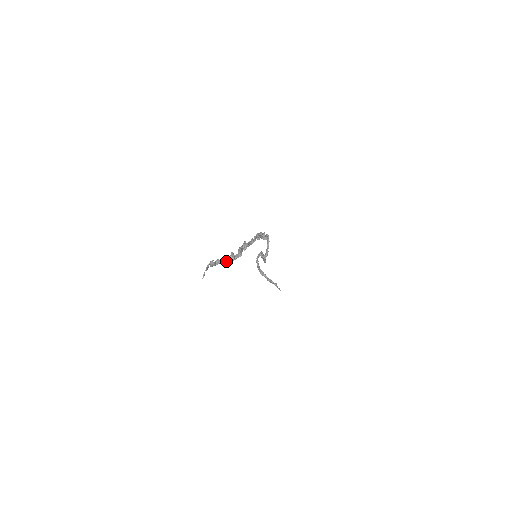
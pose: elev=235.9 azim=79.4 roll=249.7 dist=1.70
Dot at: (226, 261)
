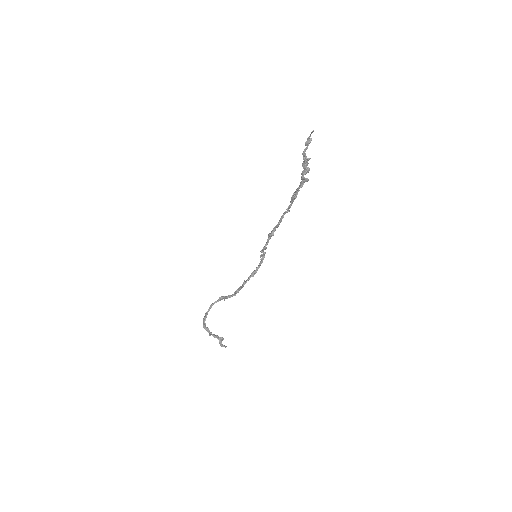
Dot at: (307, 163)
